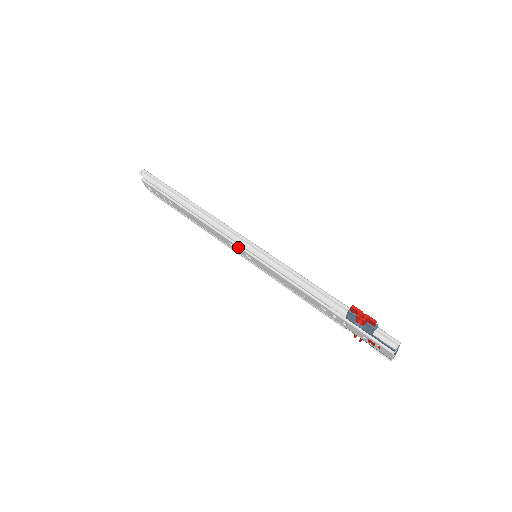
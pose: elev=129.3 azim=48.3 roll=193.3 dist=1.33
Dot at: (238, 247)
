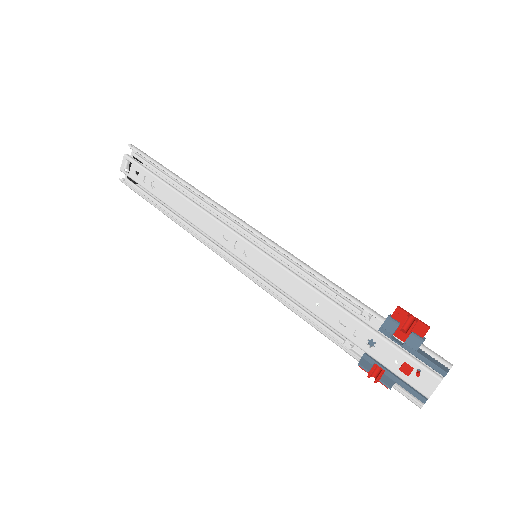
Dot at: (239, 238)
